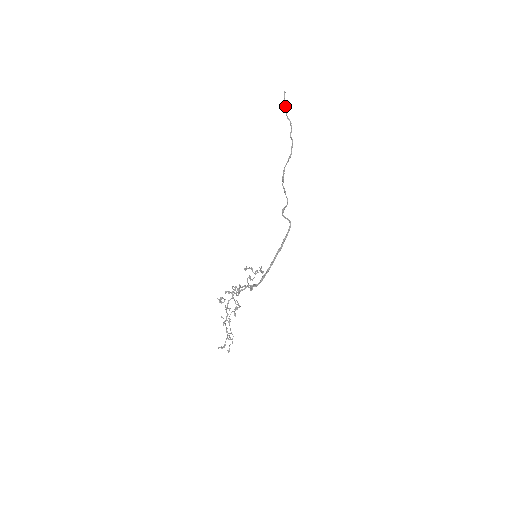
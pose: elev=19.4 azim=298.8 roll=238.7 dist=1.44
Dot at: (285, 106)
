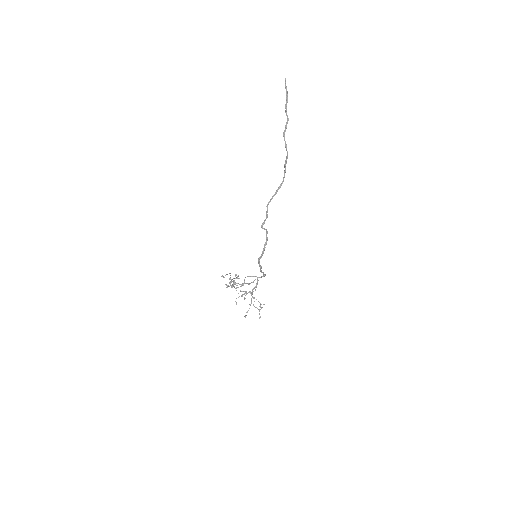
Dot at: (286, 96)
